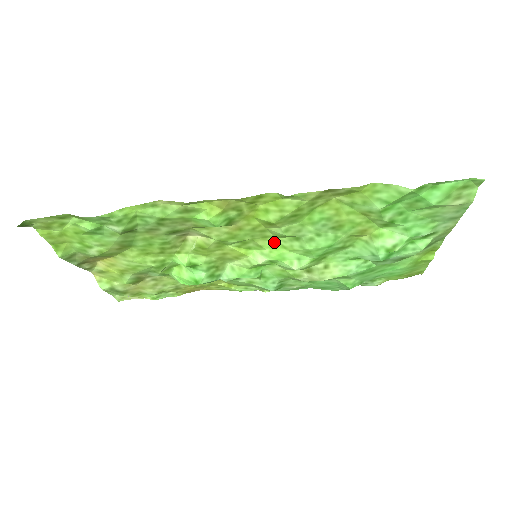
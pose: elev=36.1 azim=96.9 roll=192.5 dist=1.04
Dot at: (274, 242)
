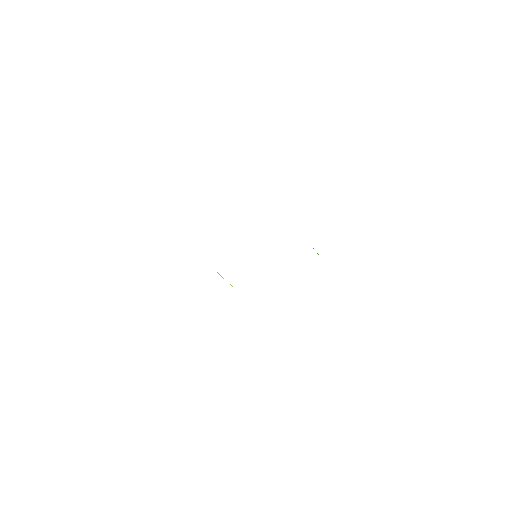
Dot at: occluded
